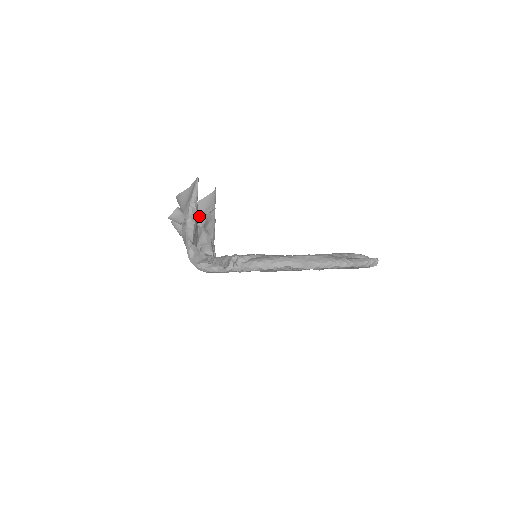
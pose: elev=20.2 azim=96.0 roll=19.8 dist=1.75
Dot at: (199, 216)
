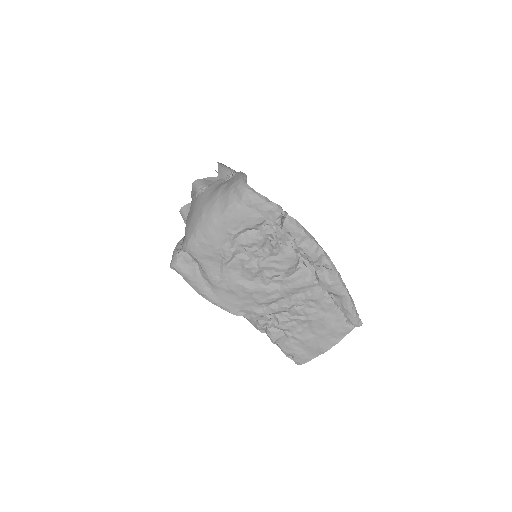
Dot at: occluded
